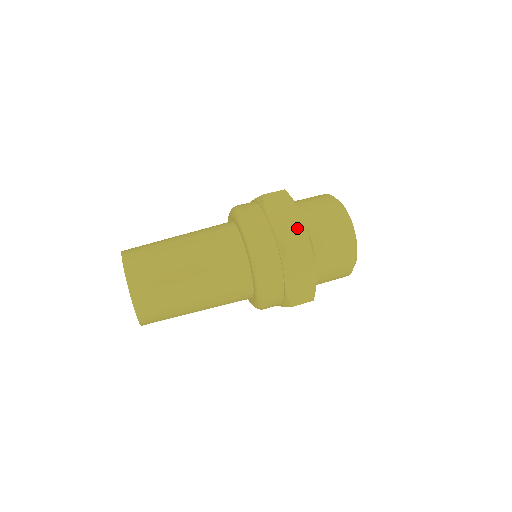
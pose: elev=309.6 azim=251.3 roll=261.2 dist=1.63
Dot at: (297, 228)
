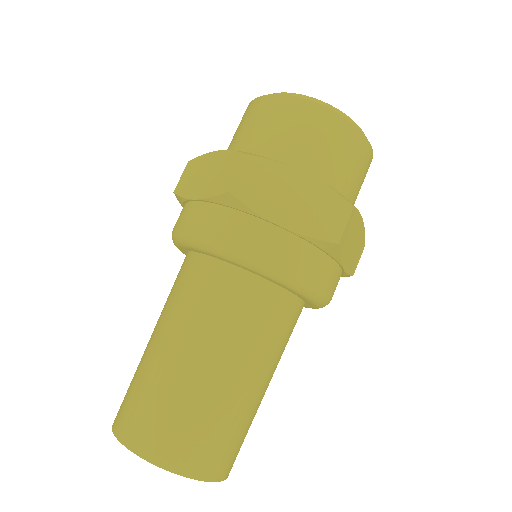
Dot at: (320, 200)
